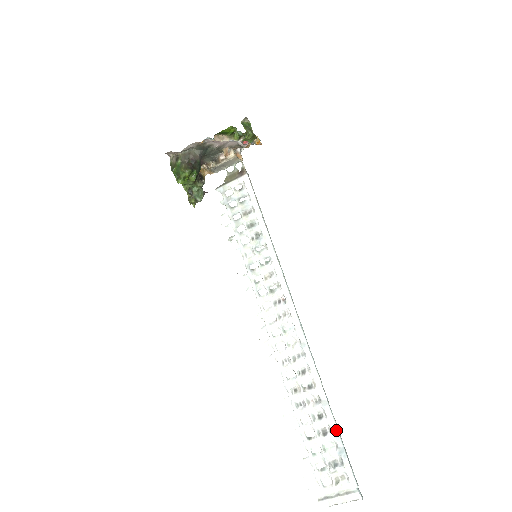
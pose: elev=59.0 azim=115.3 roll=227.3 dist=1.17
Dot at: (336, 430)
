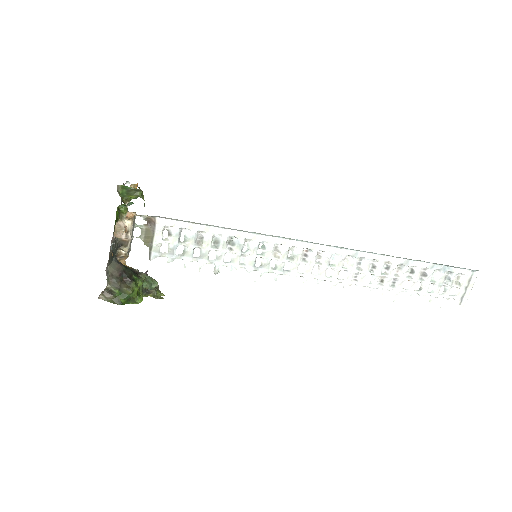
Dot at: (429, 265)
